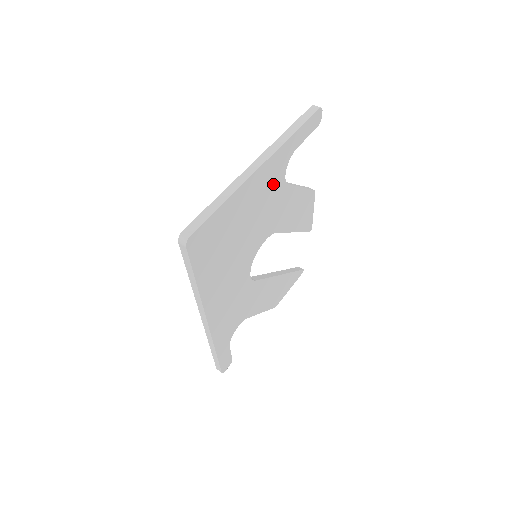
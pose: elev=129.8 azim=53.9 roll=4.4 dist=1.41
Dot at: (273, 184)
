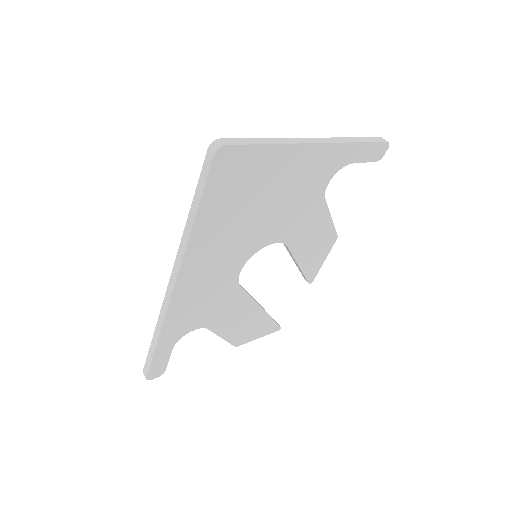
Dot at: (315, 180)
